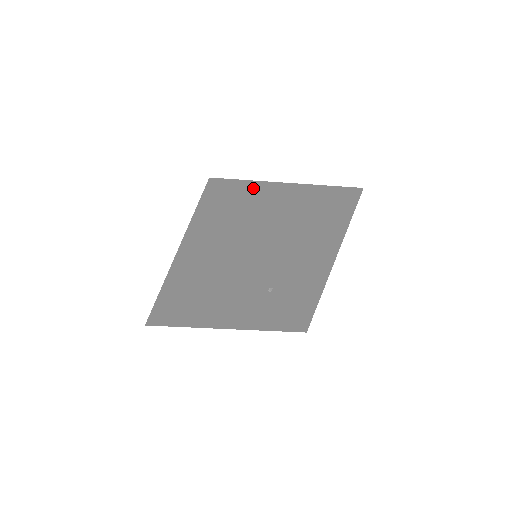
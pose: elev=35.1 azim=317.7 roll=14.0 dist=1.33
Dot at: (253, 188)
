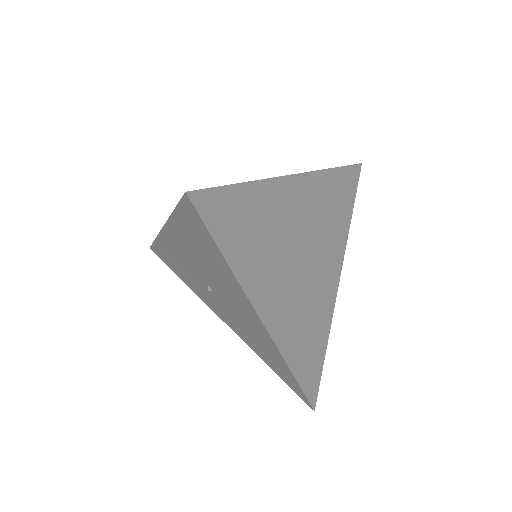
Dot at: occluded
